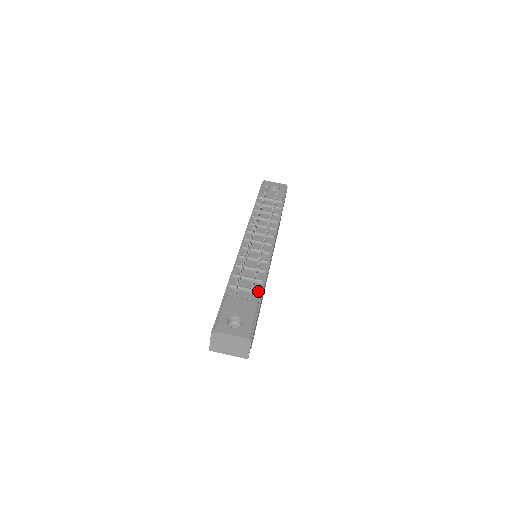
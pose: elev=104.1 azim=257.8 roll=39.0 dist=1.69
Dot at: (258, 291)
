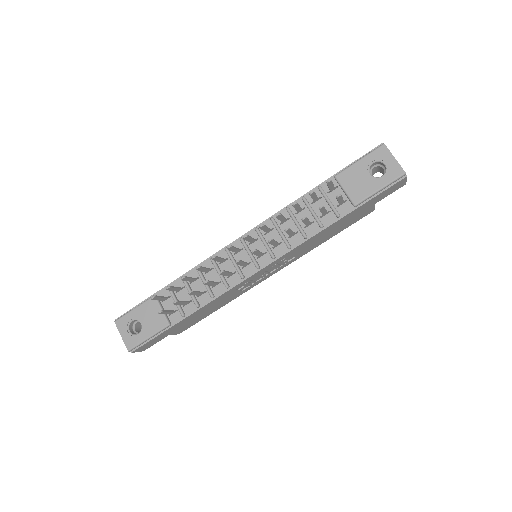
Dot at: (181, 314)
